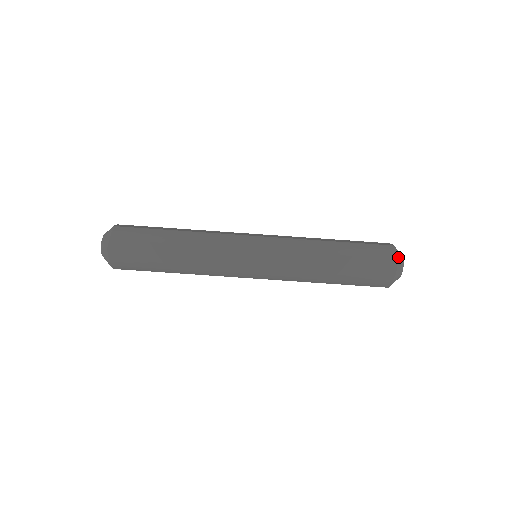
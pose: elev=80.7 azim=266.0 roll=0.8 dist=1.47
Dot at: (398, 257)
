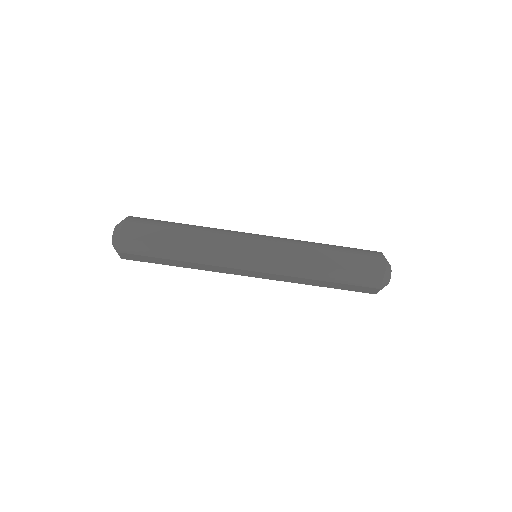
Dot at: (386, 259)
